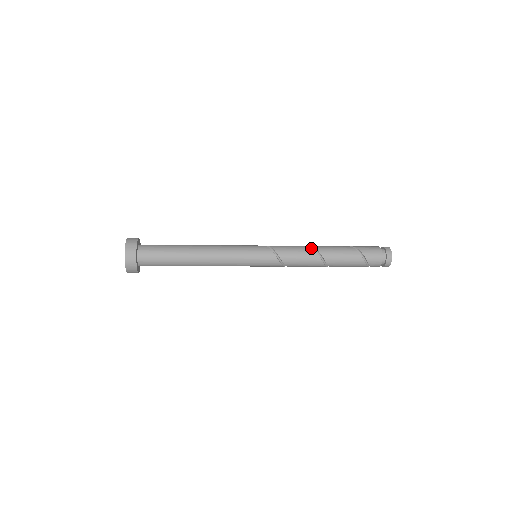
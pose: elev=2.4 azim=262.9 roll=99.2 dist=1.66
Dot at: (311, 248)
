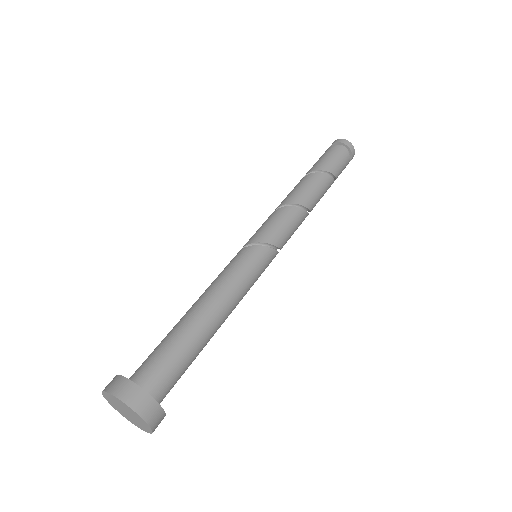
Dot at: occluded
